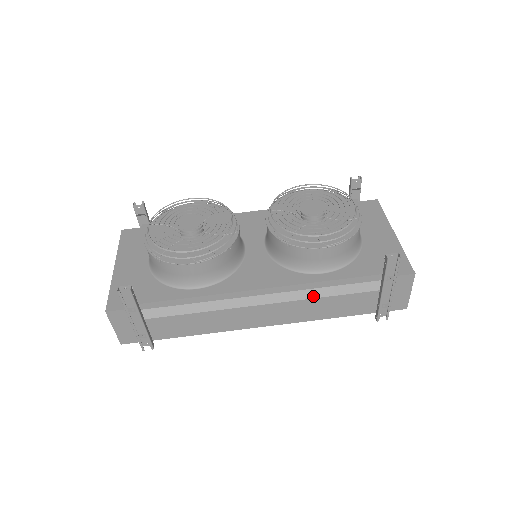
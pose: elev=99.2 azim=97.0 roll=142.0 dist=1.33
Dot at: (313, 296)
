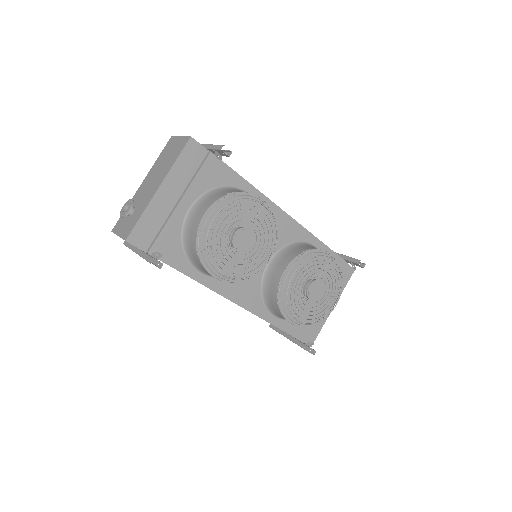
Dot at: occluded
